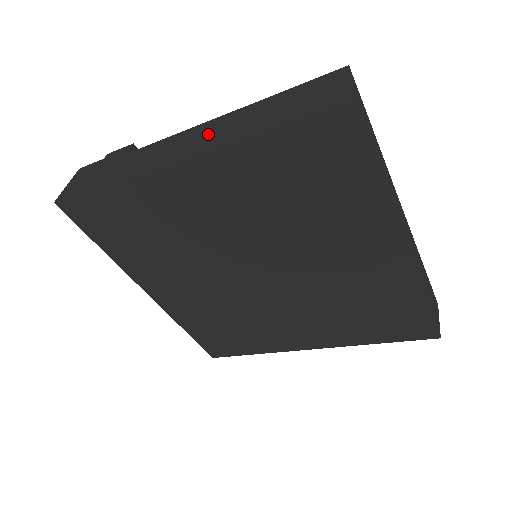
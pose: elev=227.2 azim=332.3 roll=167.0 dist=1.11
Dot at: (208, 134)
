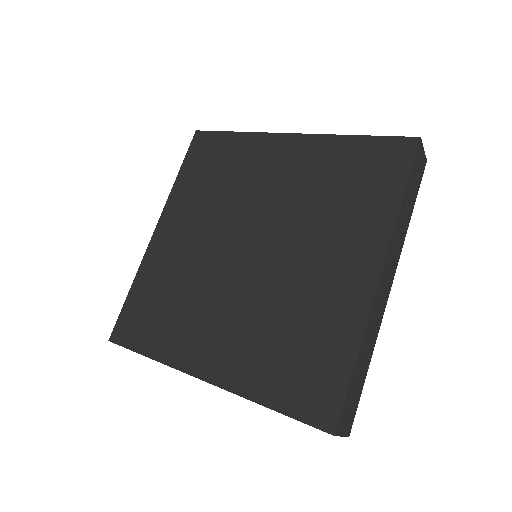
Dot at: occluded
